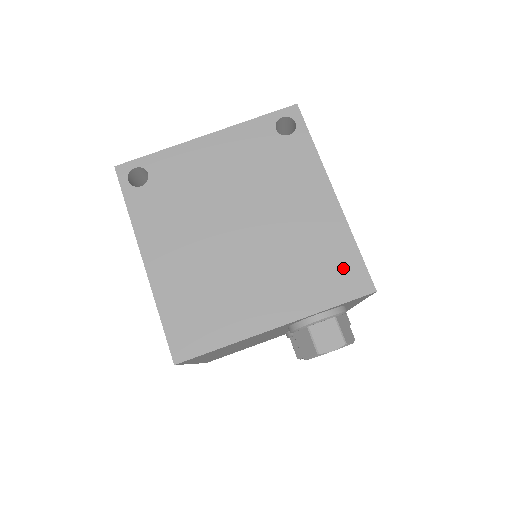
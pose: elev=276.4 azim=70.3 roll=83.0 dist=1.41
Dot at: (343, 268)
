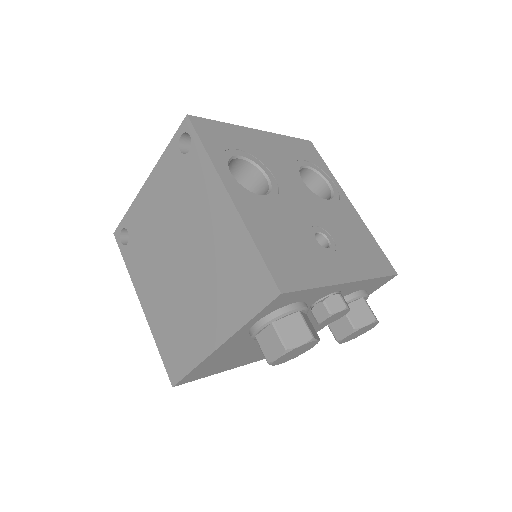
Dot at: (251, 275)
